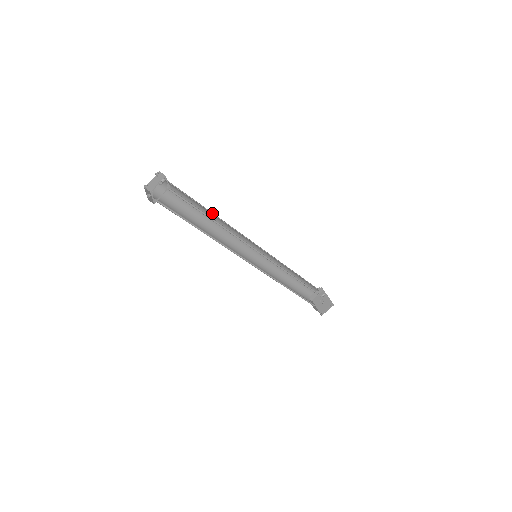
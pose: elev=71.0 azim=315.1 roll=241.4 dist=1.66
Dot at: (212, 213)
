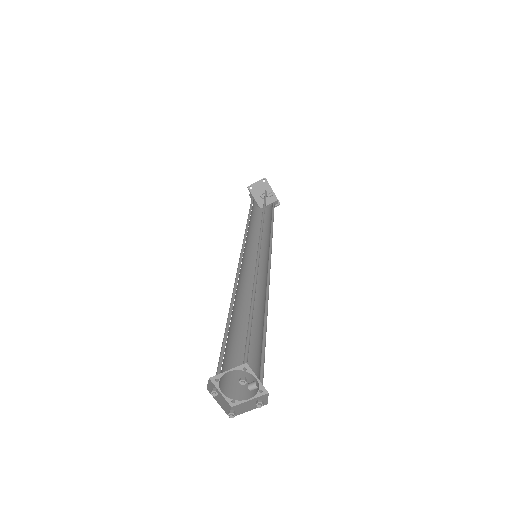
Dot at: (252, 295)
